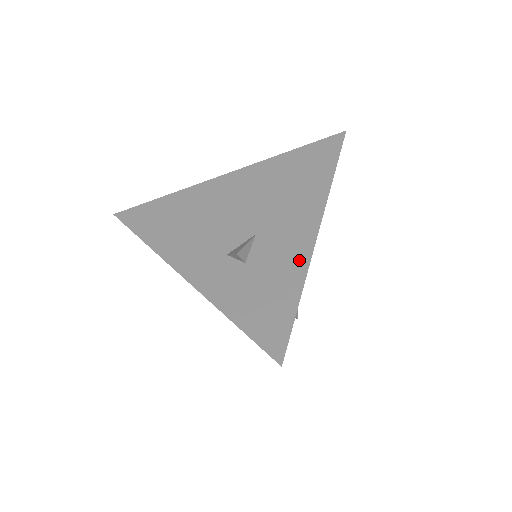
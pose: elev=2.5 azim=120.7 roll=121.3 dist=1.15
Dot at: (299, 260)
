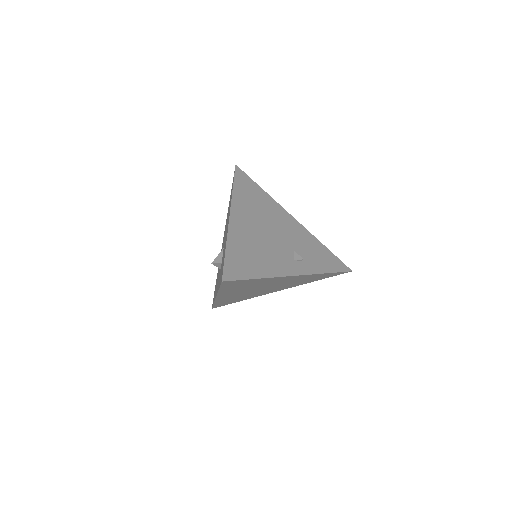
Dot at: (226, 236)
